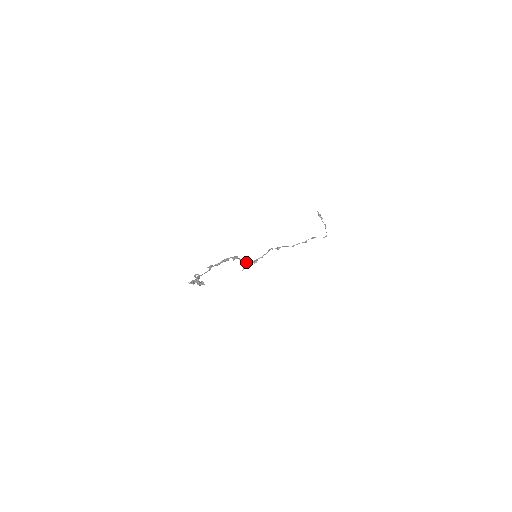
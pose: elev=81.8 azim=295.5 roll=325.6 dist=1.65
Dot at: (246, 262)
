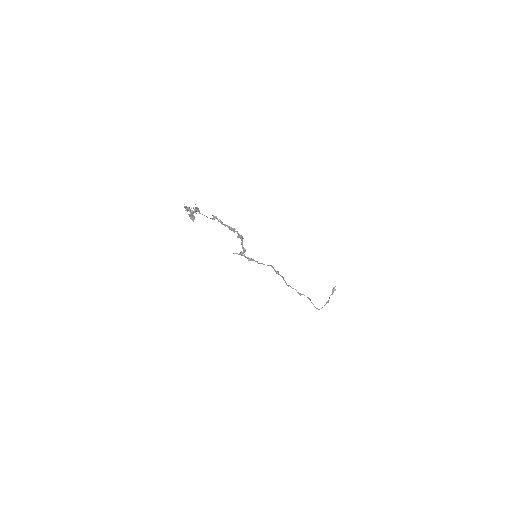
Dot at: (244, 250)
